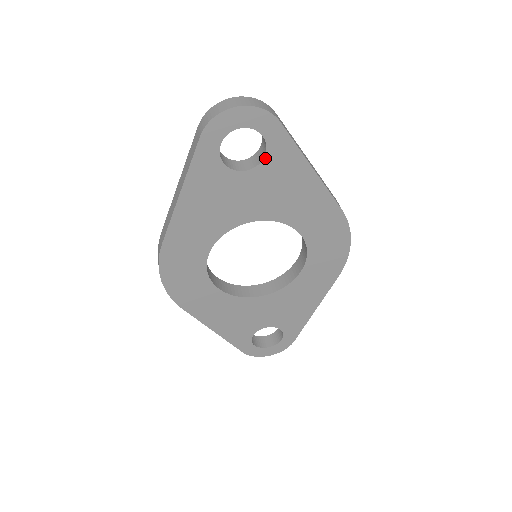
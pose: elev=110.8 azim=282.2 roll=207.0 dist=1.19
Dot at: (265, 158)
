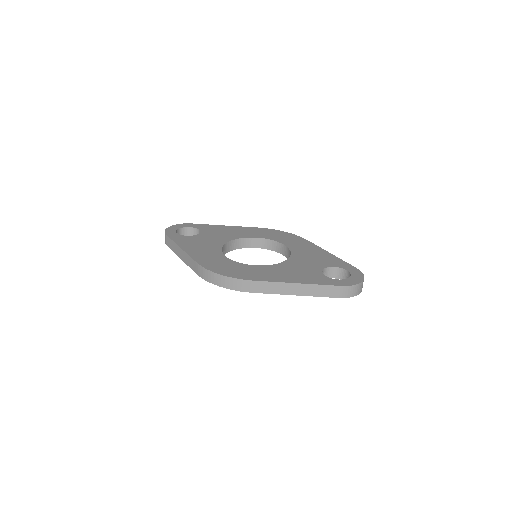
Dot at: (200, 230)
